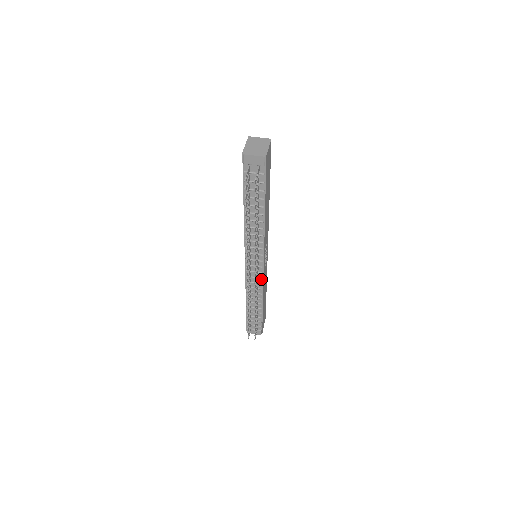
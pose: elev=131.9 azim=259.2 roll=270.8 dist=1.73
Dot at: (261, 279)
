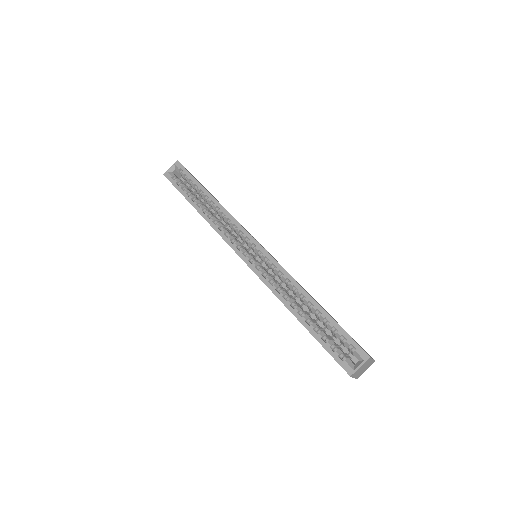
Dot at: occluded
